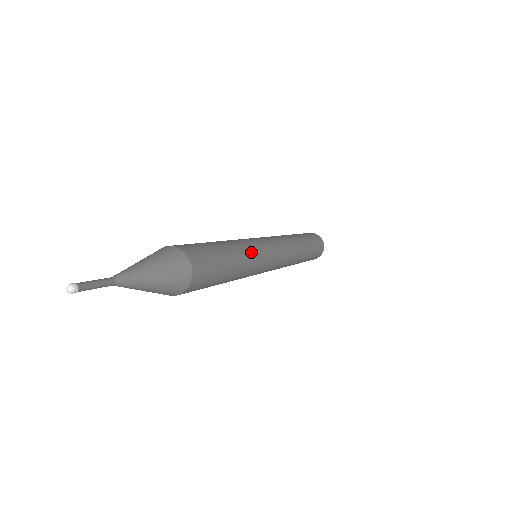
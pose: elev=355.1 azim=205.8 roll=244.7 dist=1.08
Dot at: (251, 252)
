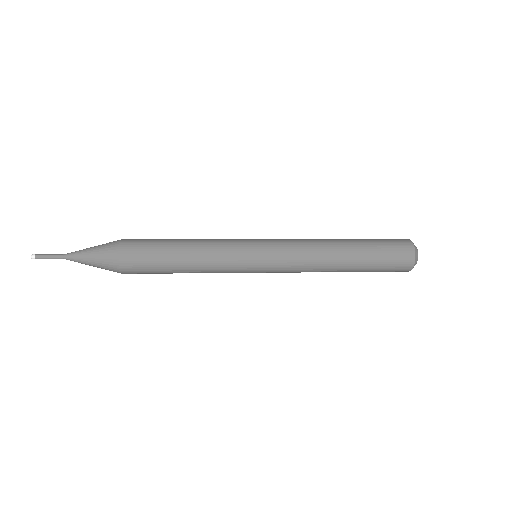
Dot at: (215, 264)
